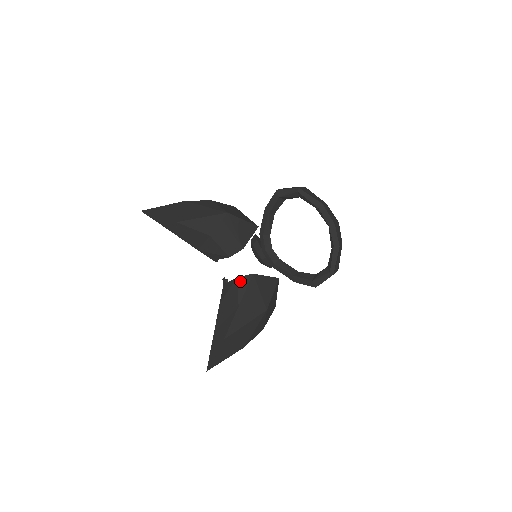
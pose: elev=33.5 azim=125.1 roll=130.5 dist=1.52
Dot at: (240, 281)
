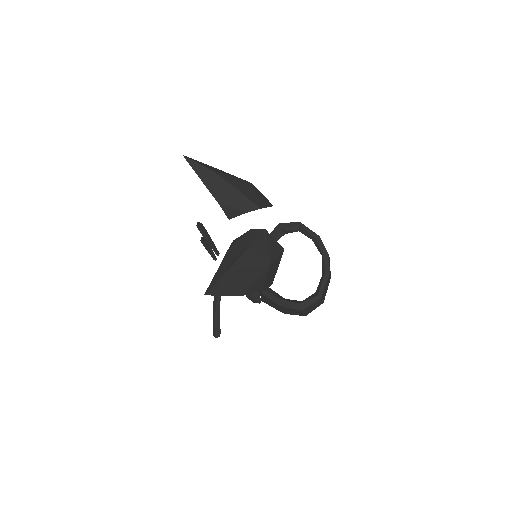
Dot at: (253, 232)
